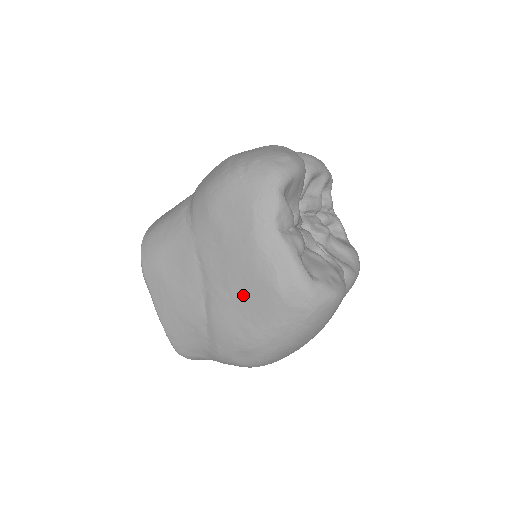
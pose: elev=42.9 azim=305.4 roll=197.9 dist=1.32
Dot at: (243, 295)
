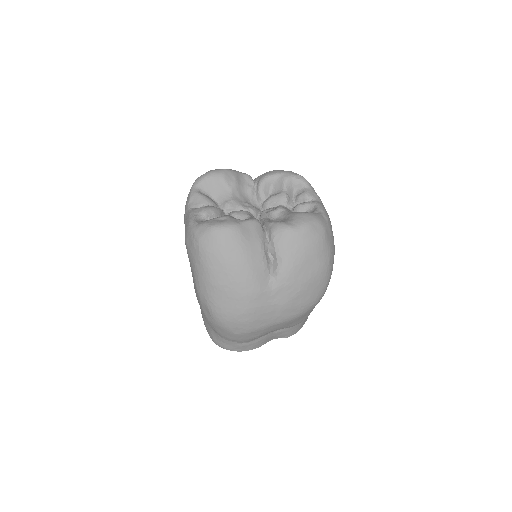
Dot at: occluded
